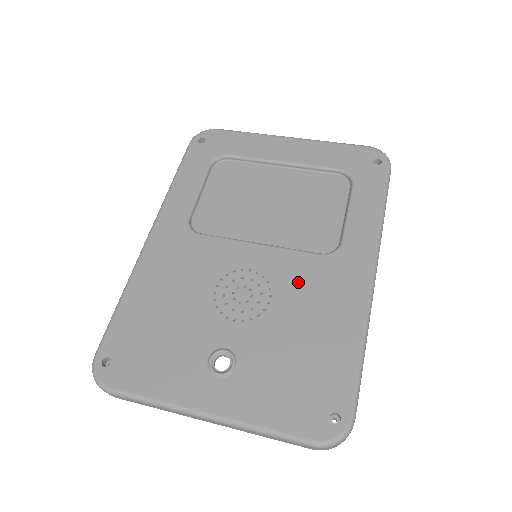
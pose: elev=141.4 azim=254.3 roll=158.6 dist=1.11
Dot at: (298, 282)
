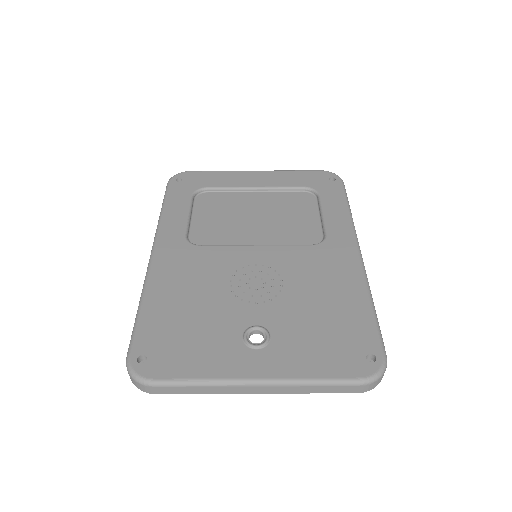
Dot at: (301, 267)
